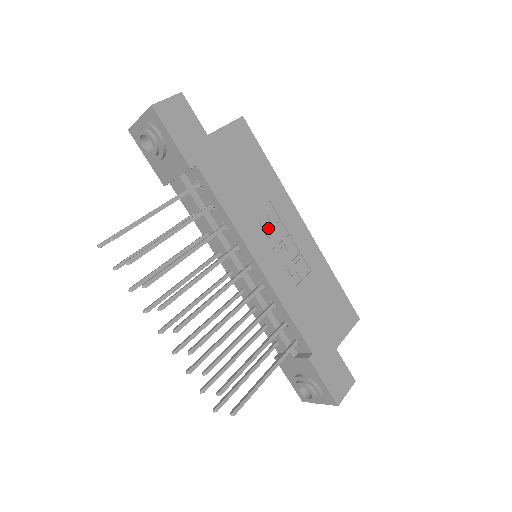
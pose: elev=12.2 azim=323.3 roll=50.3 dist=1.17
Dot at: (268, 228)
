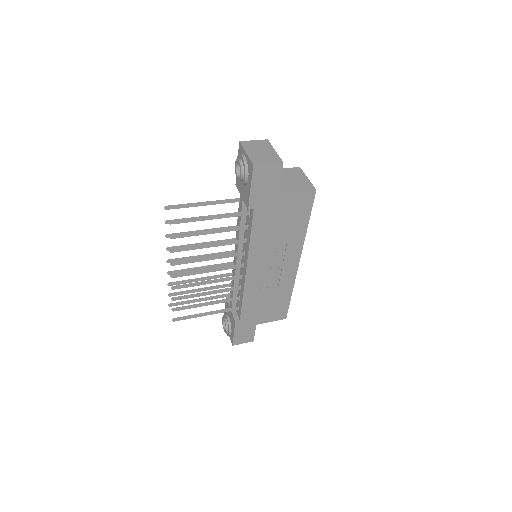
Dot at: (271, 256)
